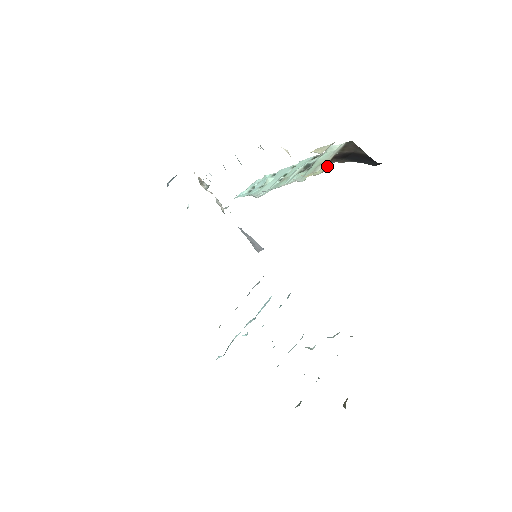
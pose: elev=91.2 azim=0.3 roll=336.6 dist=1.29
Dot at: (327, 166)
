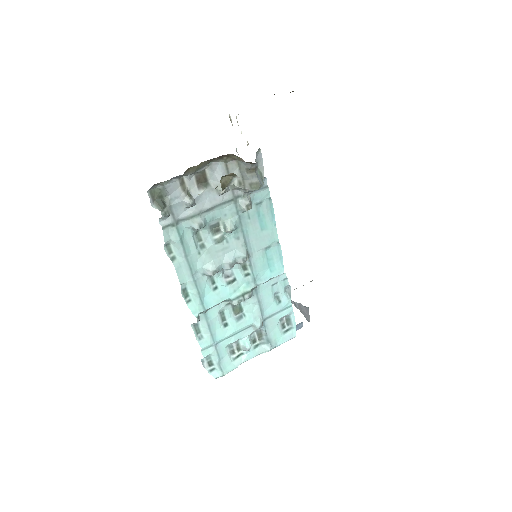
Dot at: occluded
